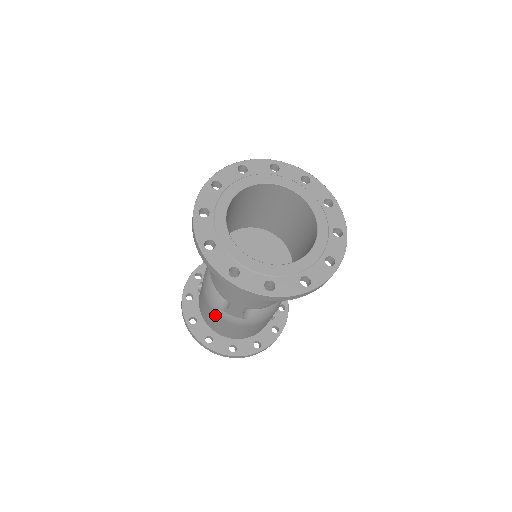
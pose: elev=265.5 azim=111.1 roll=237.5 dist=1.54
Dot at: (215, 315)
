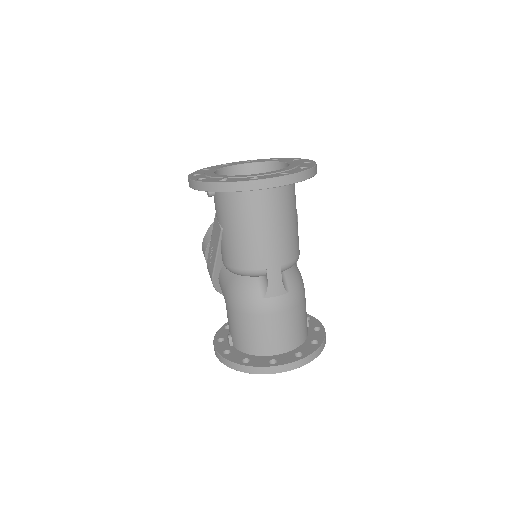
Dot at: (262, 316)
